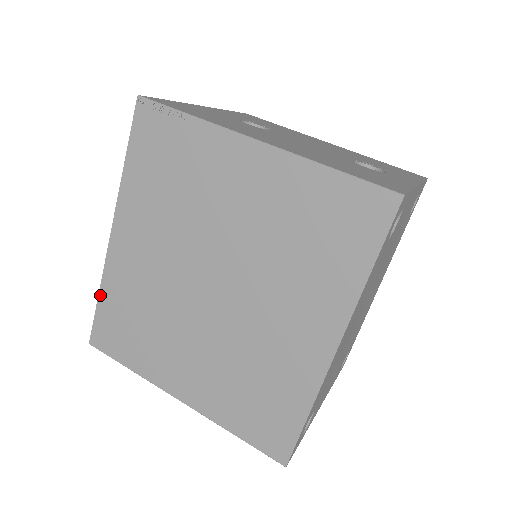
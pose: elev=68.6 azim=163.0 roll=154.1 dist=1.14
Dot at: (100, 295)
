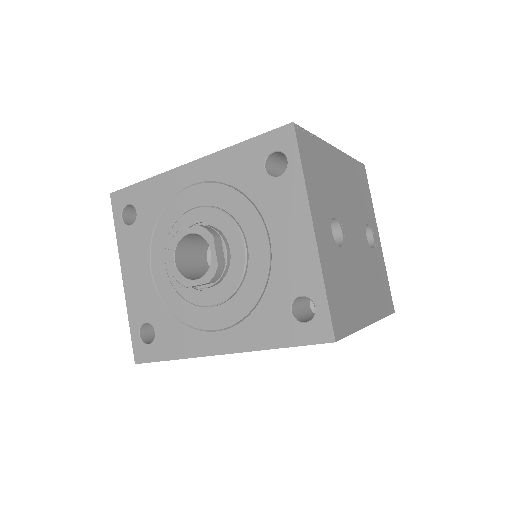
Dot at: occluded
